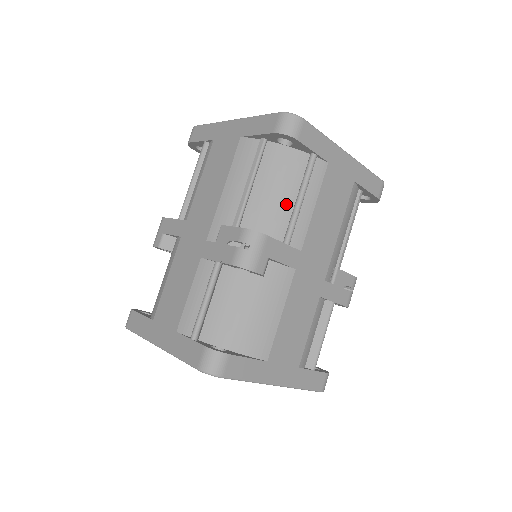
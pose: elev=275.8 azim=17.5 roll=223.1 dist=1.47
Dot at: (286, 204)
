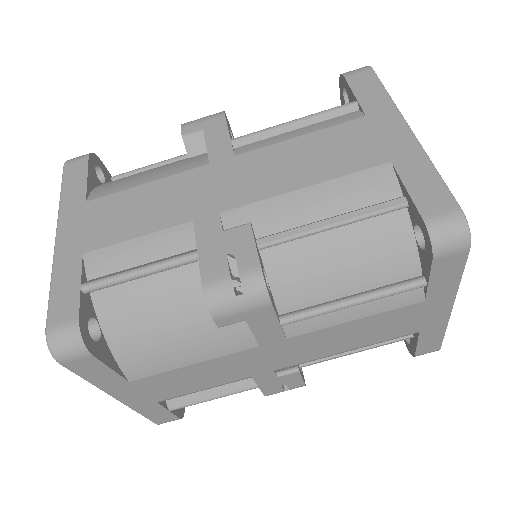
Dot at: (334, 288)
